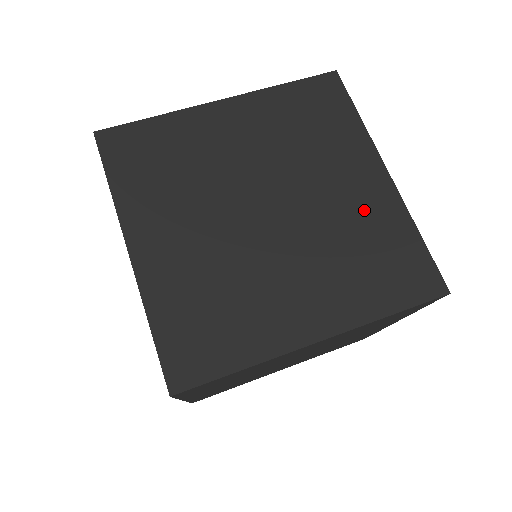
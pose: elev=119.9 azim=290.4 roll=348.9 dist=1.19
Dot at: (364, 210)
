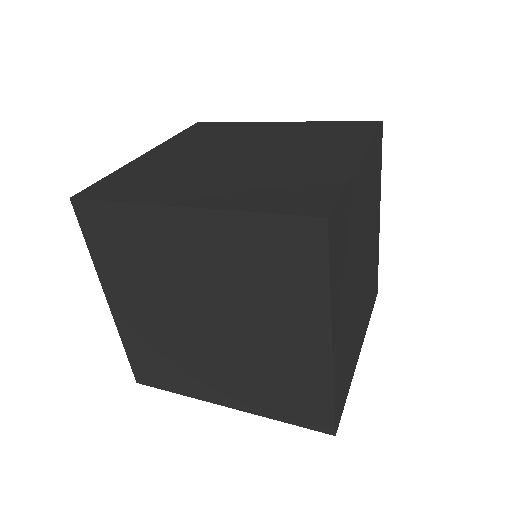
Dot at: (313, 168)
